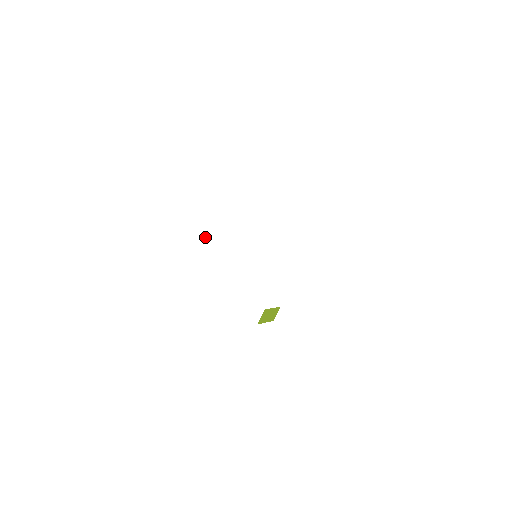
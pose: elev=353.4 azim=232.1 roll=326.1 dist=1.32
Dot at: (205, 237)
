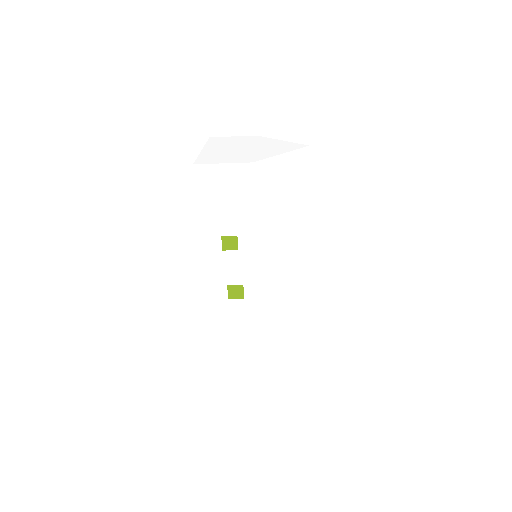
Dot at: occluded
